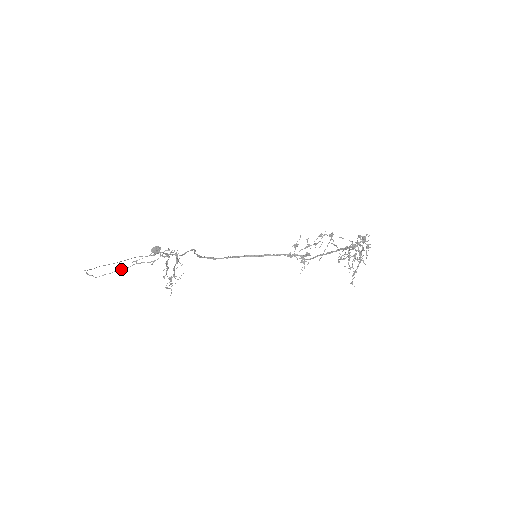
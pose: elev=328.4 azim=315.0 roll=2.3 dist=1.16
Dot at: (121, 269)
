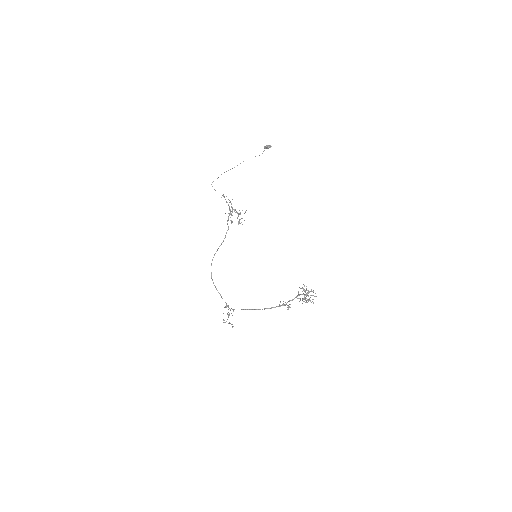
Dot at: (223, 195)
